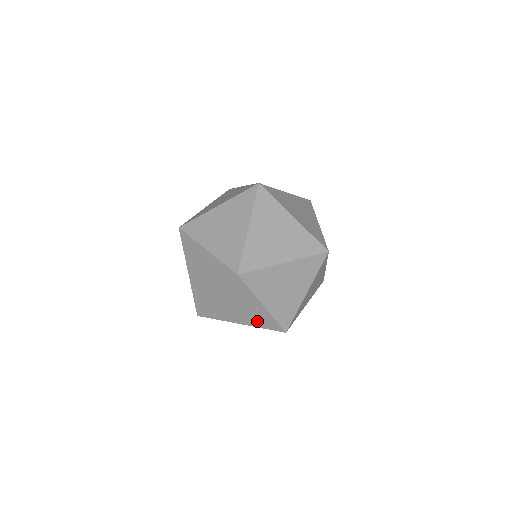
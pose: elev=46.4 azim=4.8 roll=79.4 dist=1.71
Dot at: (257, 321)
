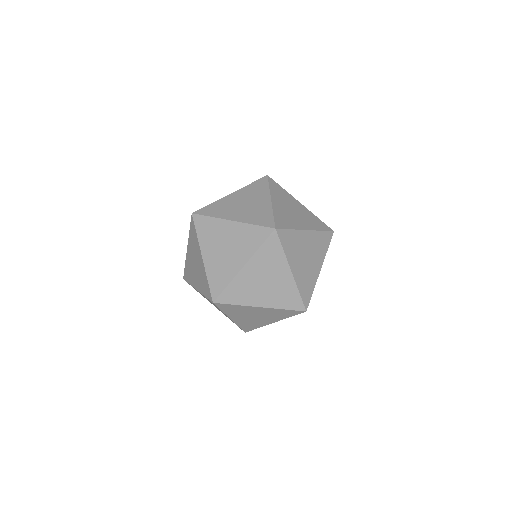
Dot at: occluded
